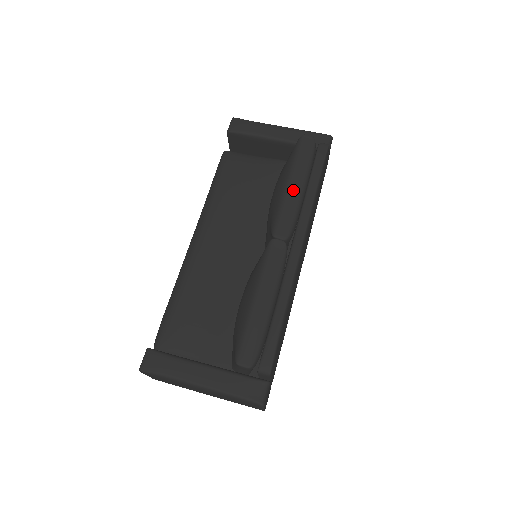
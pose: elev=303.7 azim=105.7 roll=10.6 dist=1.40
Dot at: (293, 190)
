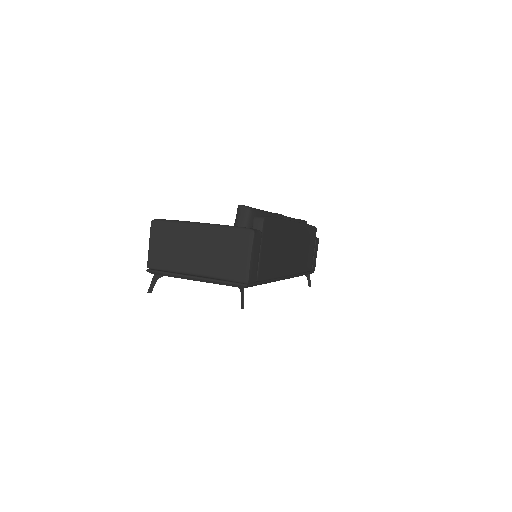
Dot at: occluded
